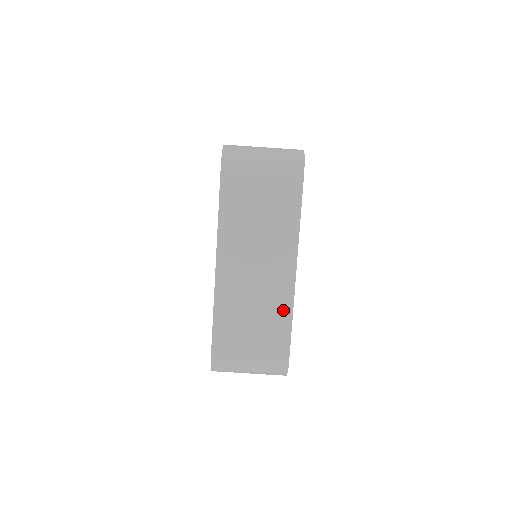
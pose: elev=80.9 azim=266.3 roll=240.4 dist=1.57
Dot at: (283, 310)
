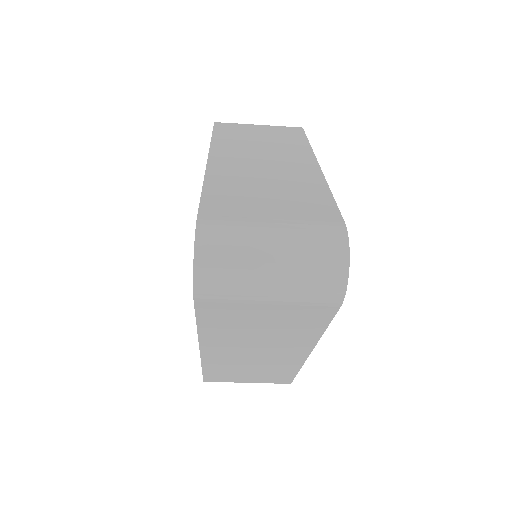
Dot at: (288, 368)
